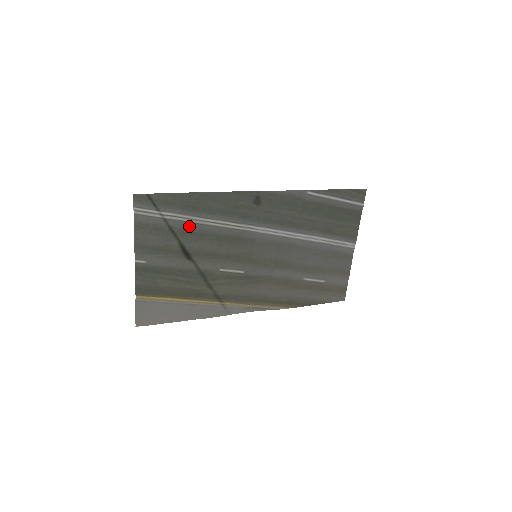
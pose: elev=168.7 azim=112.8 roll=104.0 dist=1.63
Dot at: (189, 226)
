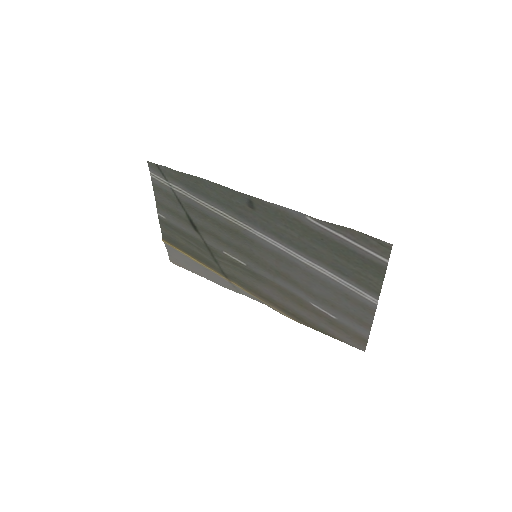
Dot at: (193, 203)
